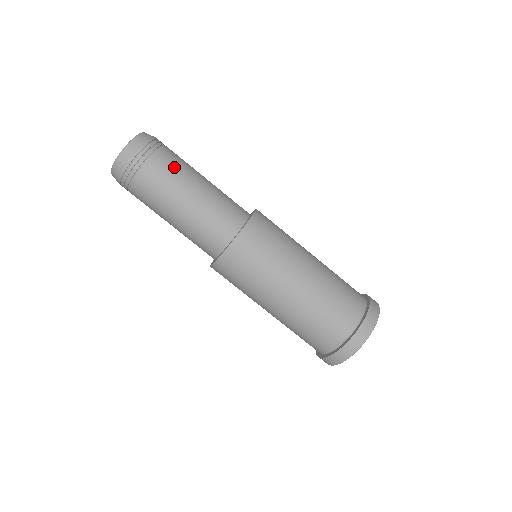
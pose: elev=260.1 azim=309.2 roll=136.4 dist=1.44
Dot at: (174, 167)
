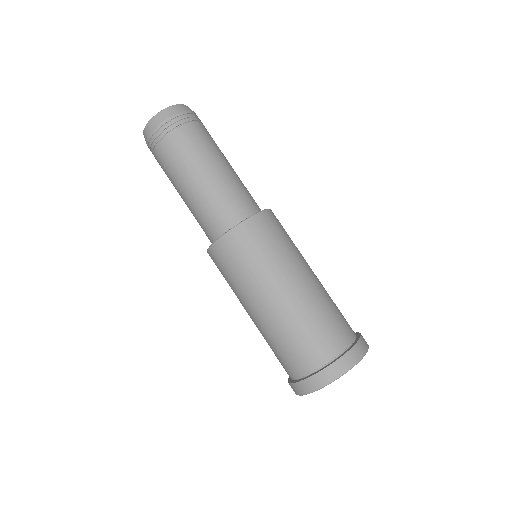
Dot at: (190, 148)
